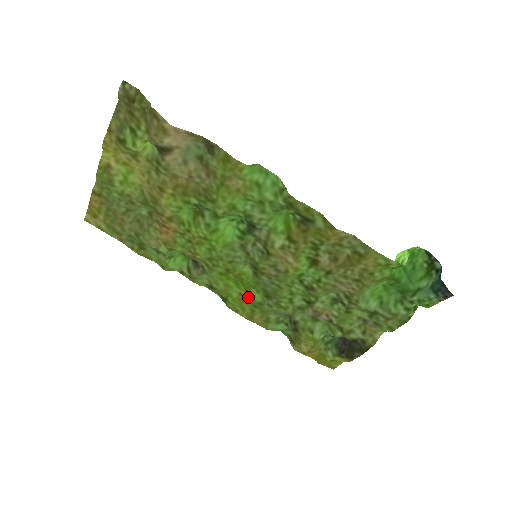
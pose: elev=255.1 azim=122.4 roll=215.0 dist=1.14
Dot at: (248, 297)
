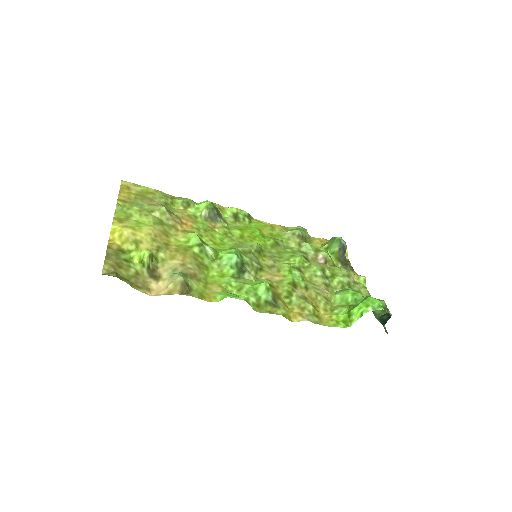
Dot at: (264, 235)
